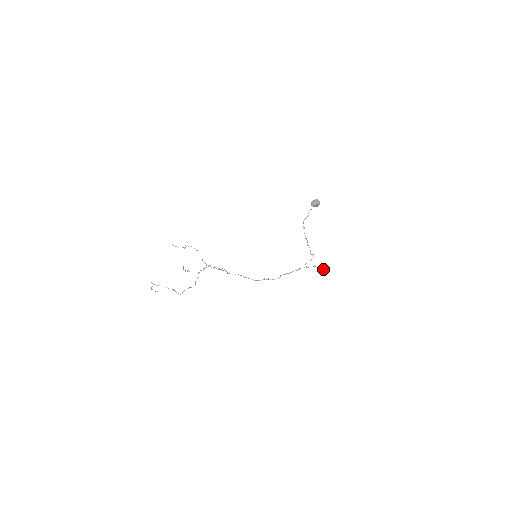
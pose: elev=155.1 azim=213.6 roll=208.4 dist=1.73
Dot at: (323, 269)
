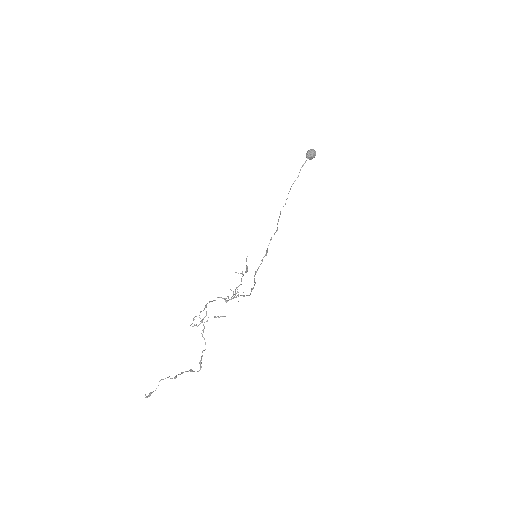
Dot at: occluded
